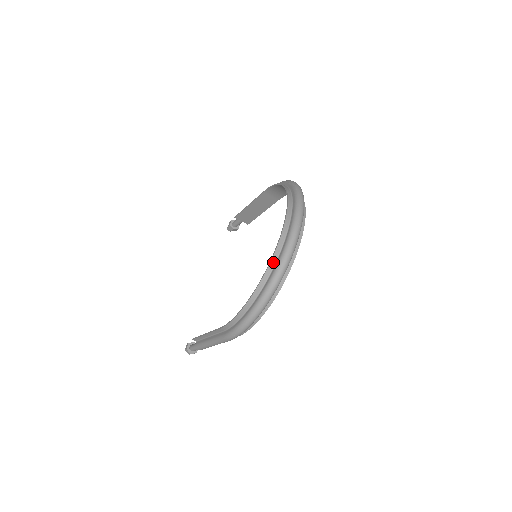
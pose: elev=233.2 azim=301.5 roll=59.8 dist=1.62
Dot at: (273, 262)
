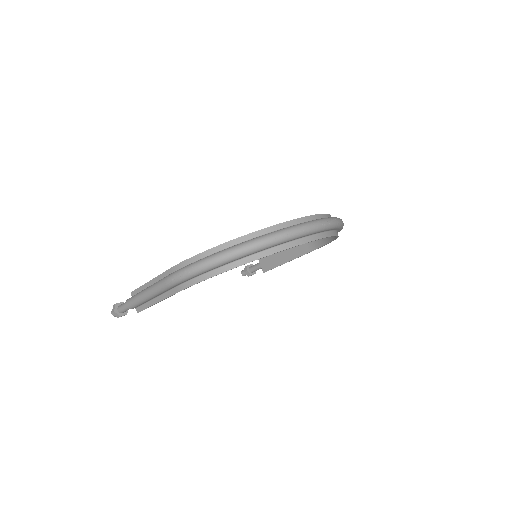
Dot at: (275, 228)
